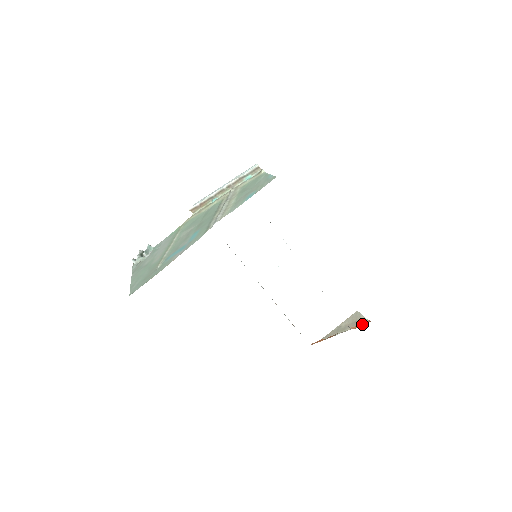
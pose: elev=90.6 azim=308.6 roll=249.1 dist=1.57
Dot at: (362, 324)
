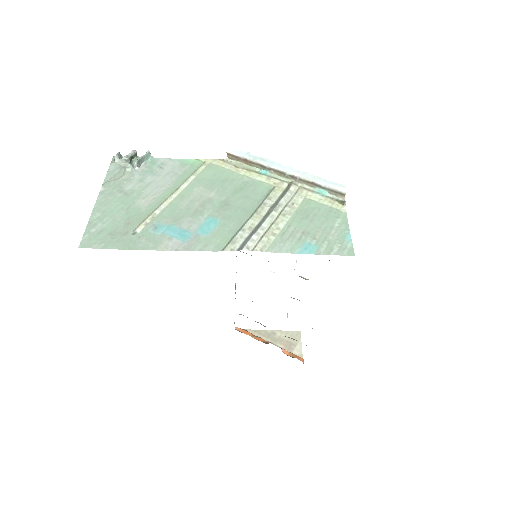
Dot at: (295, 357)
